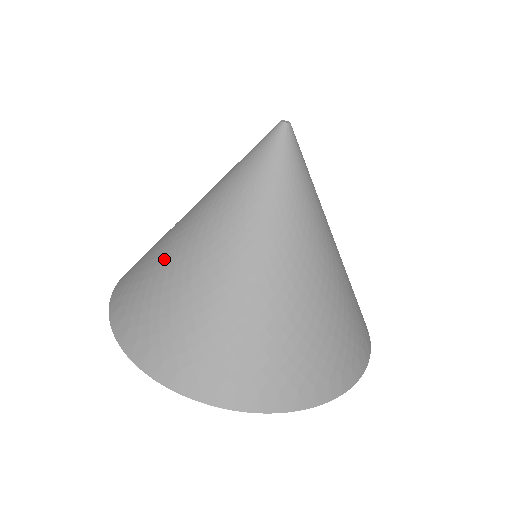
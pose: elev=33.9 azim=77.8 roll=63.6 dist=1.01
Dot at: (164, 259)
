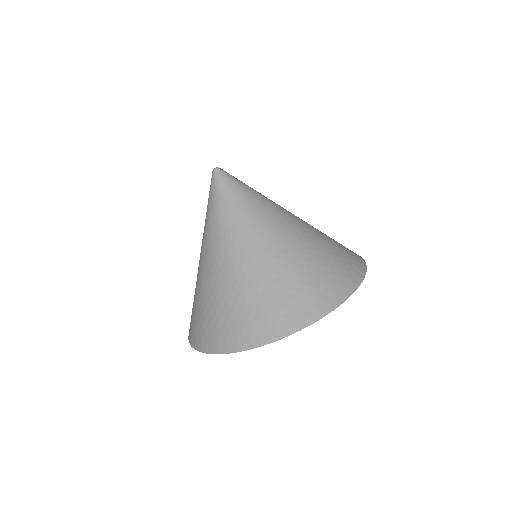
Dot at: occluded
